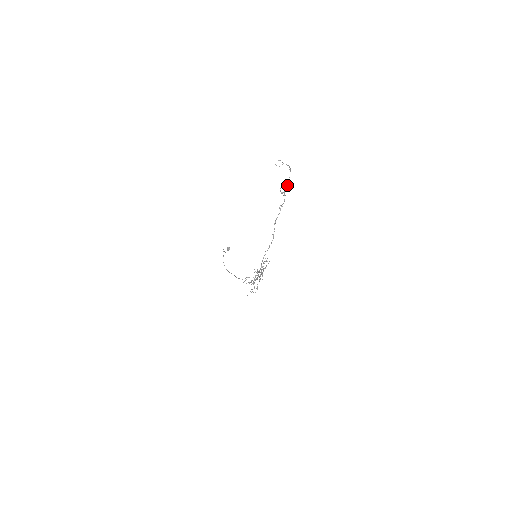
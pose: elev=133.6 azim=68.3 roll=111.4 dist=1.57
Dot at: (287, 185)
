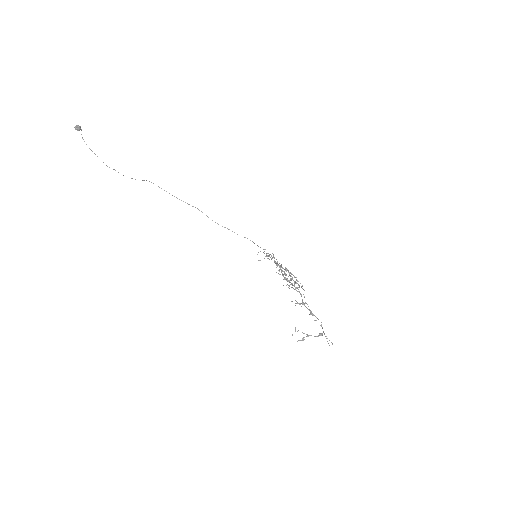
Dot at: occluded
